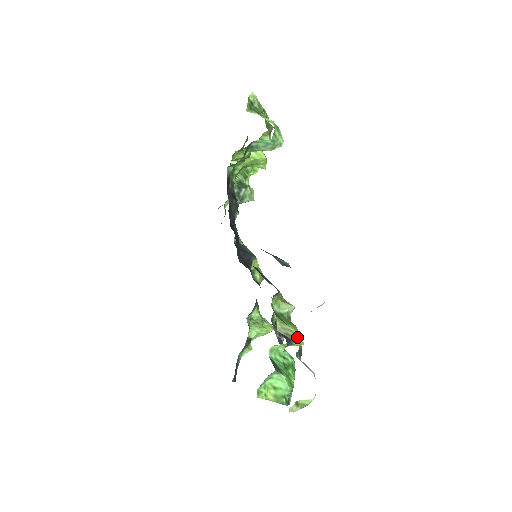
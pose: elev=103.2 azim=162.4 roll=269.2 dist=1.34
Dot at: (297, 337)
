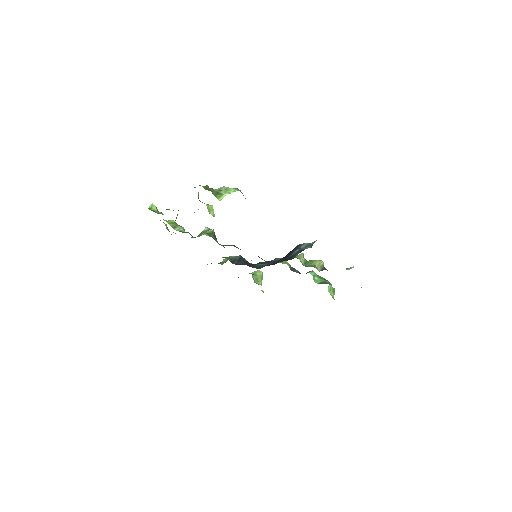
Dot at: (322, 263)
